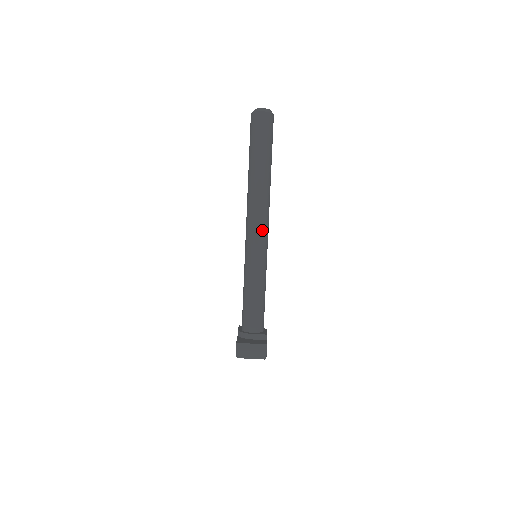
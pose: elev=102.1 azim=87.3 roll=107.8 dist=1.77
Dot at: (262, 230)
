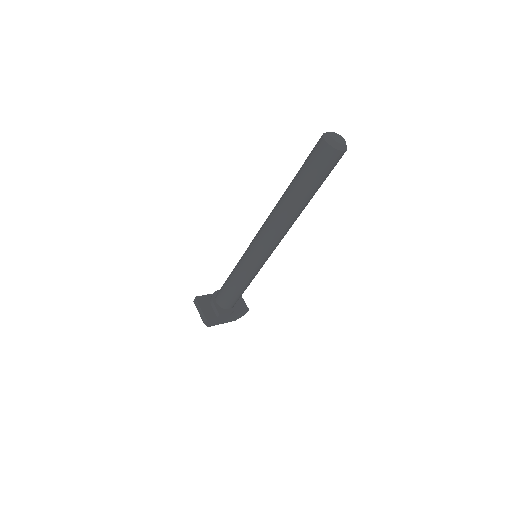
Dot at: (263, 242)
